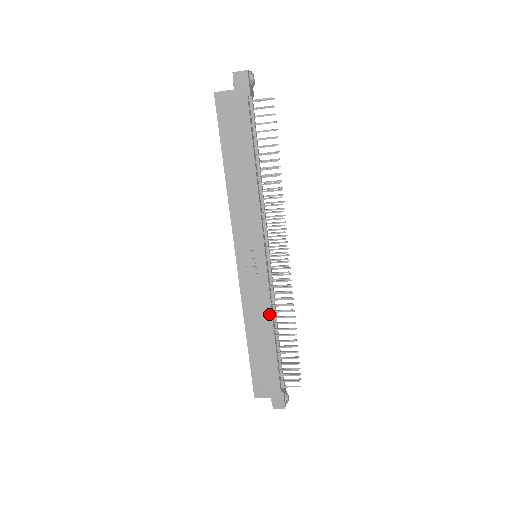
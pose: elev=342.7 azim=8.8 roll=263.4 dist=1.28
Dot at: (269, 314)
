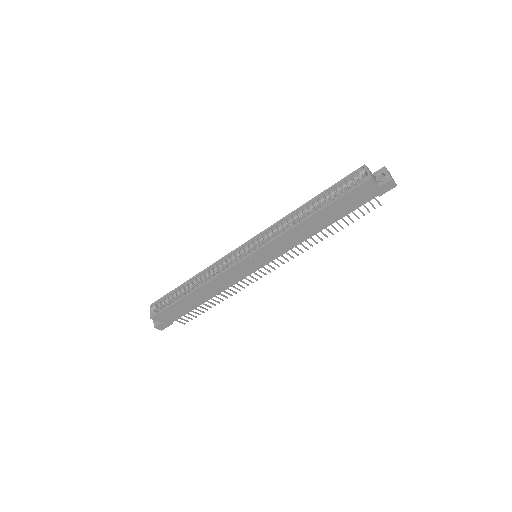
Dot at: (223, 289)
